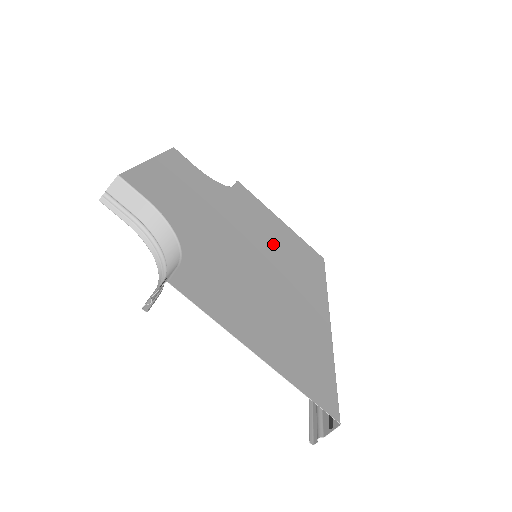
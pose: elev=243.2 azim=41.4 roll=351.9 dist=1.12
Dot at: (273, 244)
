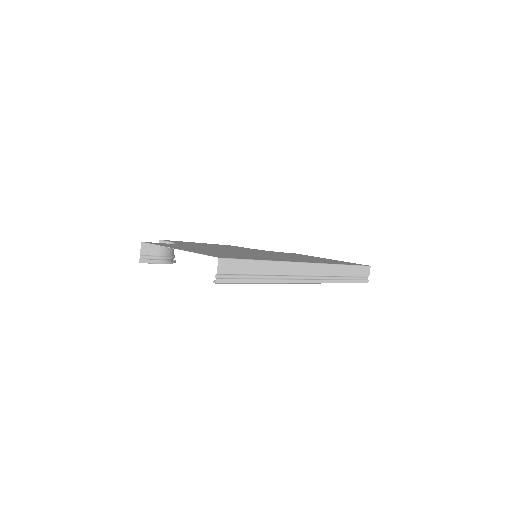
Dot at: occluded
